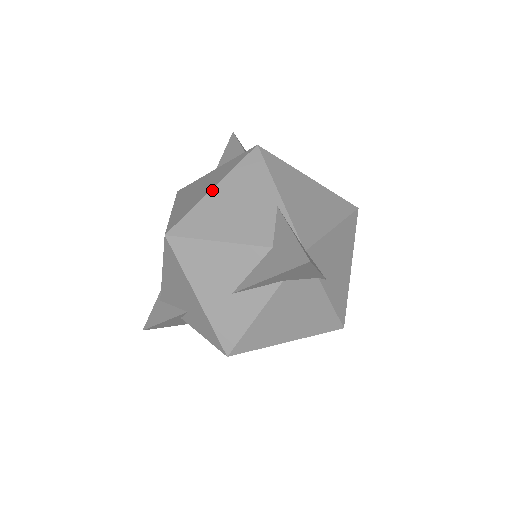
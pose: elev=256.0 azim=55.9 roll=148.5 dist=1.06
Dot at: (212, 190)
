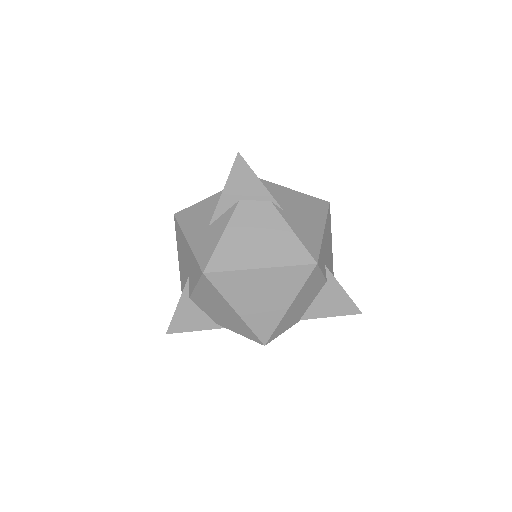
Dot at: occluded
